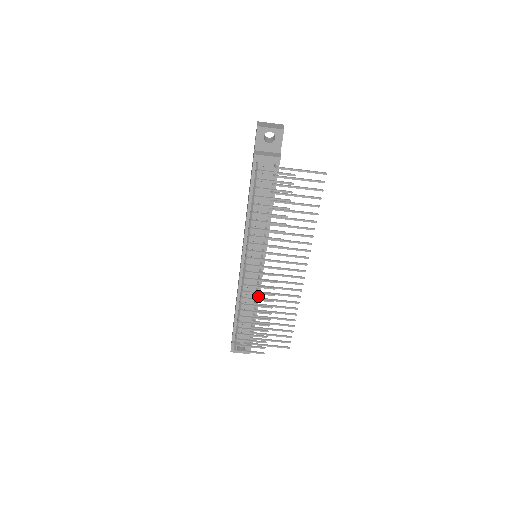
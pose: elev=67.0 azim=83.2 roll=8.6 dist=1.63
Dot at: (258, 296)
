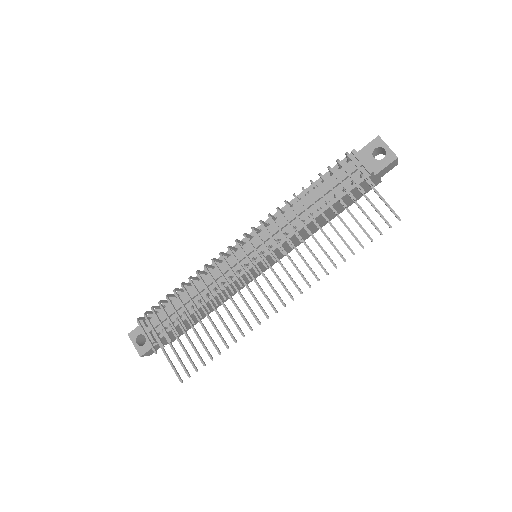
Dot at: occluded
